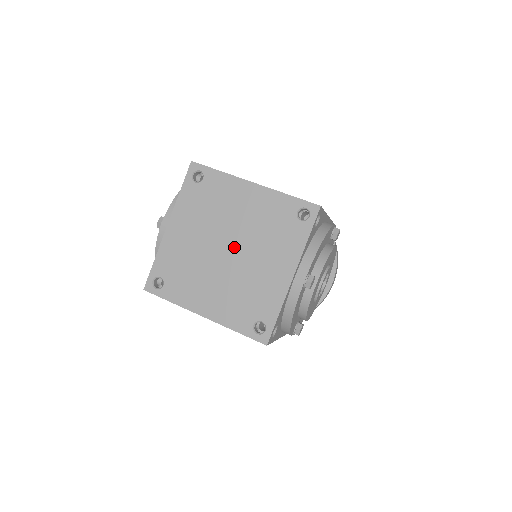
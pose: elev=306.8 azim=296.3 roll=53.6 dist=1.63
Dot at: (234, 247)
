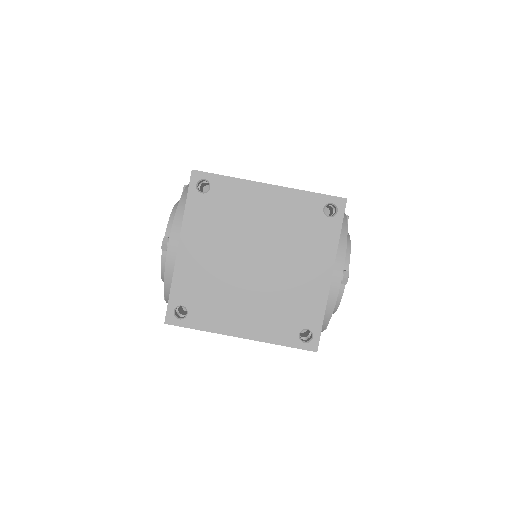
Dot at: (262, 257)
